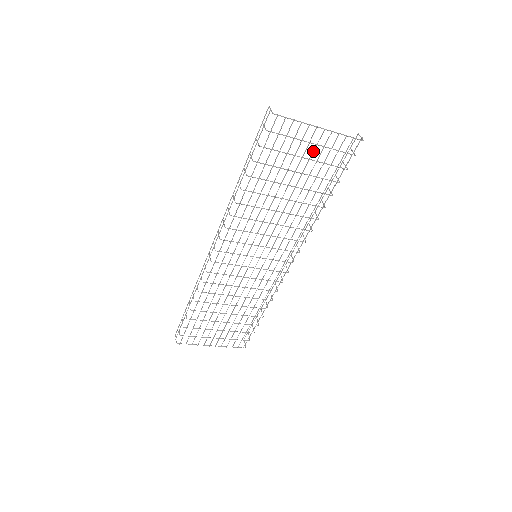
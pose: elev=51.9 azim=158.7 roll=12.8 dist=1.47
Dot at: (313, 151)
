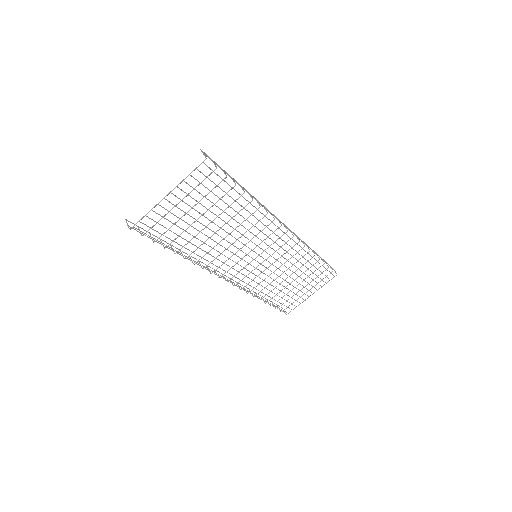
Dot at: occluded
